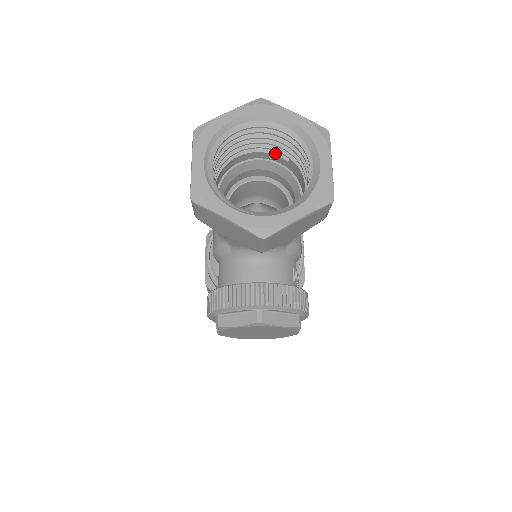
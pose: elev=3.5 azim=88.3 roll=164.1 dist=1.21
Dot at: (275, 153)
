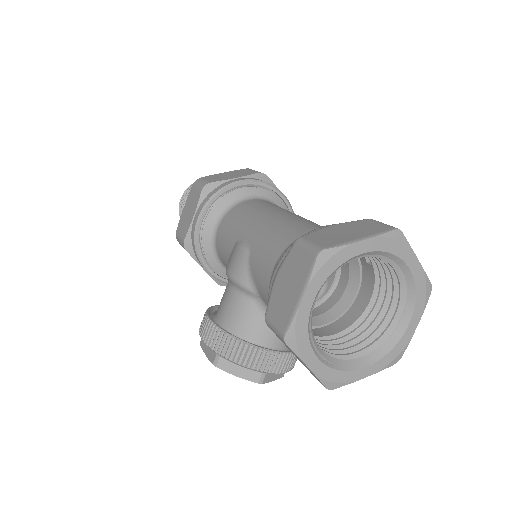
Dot at: occluded
